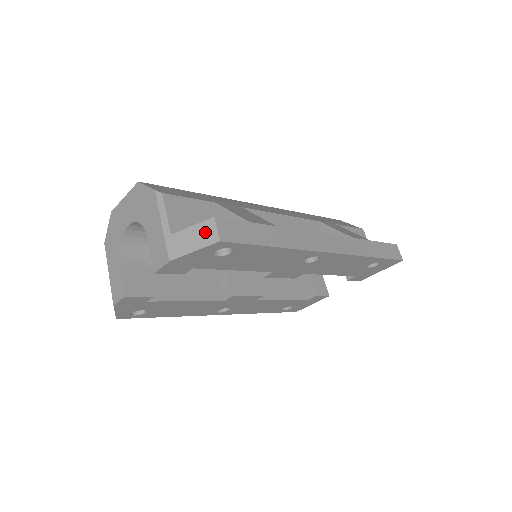
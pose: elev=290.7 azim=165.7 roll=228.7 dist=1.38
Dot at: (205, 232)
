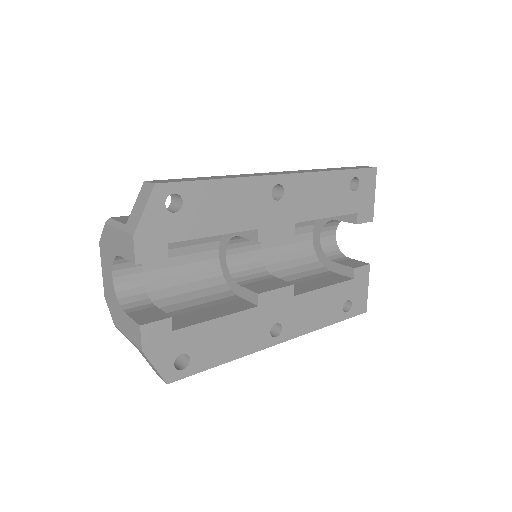
Dot at: (144, 194)
